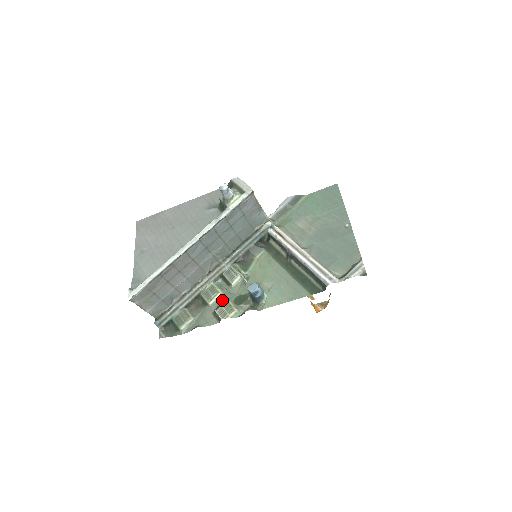
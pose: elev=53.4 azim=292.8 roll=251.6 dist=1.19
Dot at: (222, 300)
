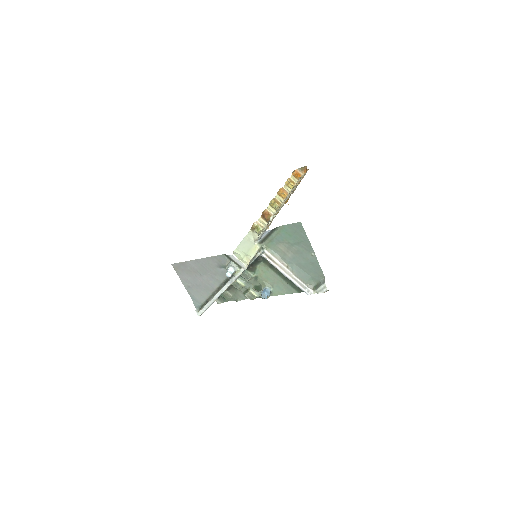
Dot at: (246, 288)
